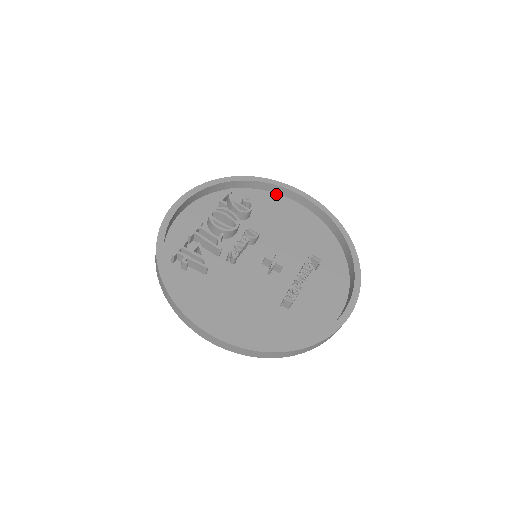
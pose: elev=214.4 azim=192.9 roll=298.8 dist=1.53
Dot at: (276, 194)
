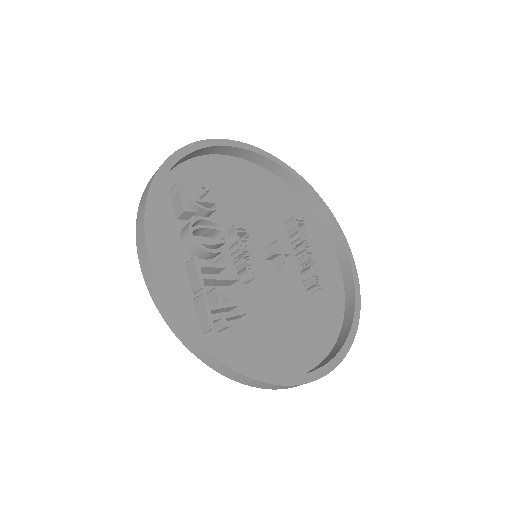
Dot at: (205, 156)
